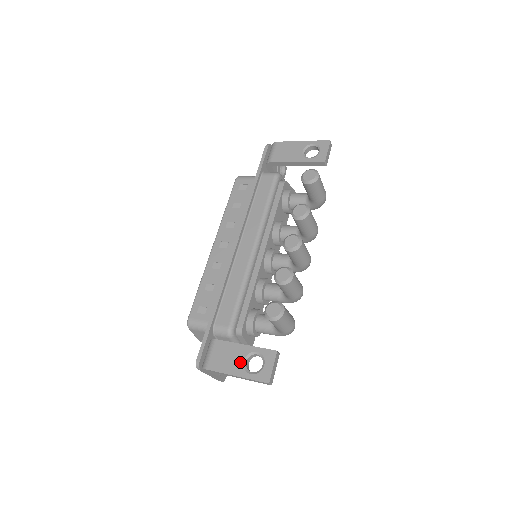
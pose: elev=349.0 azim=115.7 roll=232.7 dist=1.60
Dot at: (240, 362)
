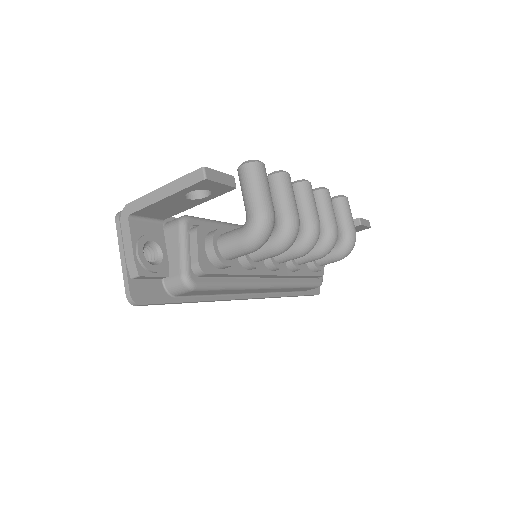
Dot at: occluded
